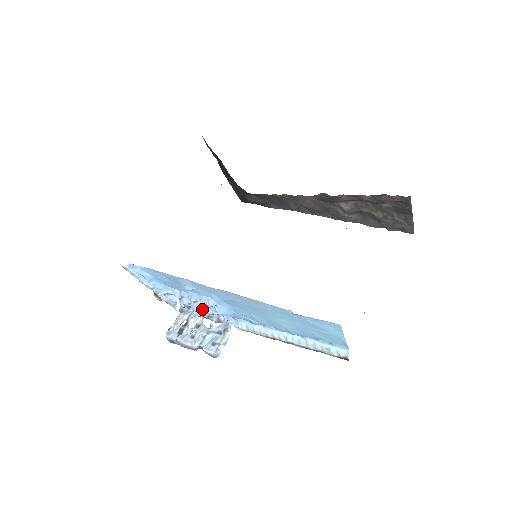
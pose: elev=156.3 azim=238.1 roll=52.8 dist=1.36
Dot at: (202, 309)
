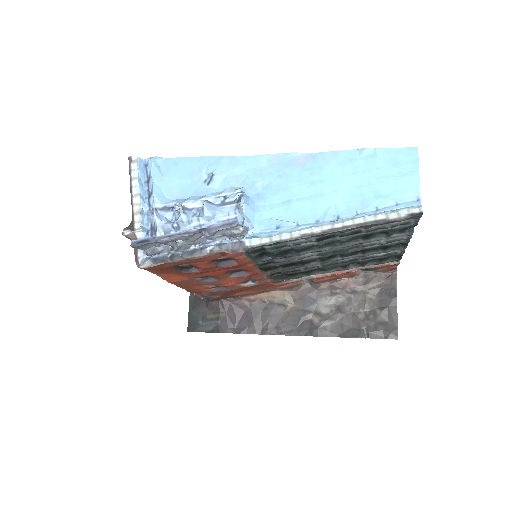
Dot at: occluded
